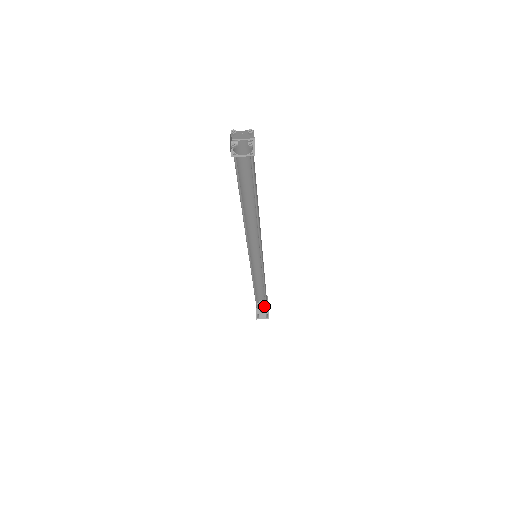
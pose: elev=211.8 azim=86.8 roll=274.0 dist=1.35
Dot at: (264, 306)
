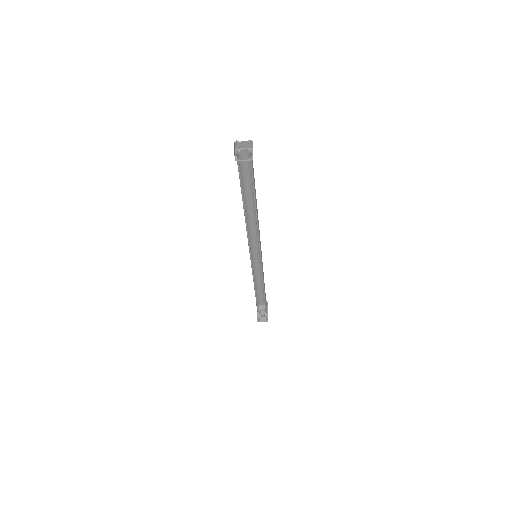
Dot at: (264, 311)
